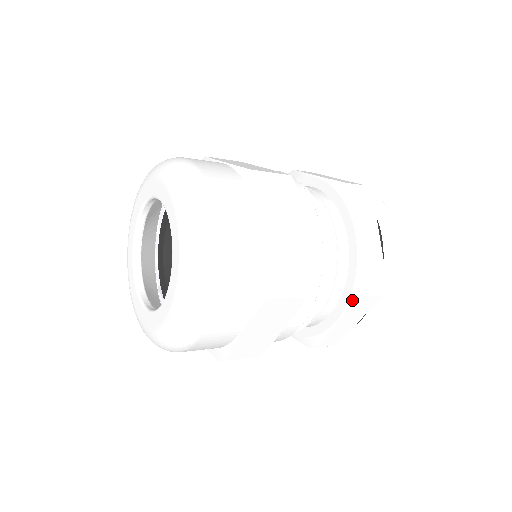
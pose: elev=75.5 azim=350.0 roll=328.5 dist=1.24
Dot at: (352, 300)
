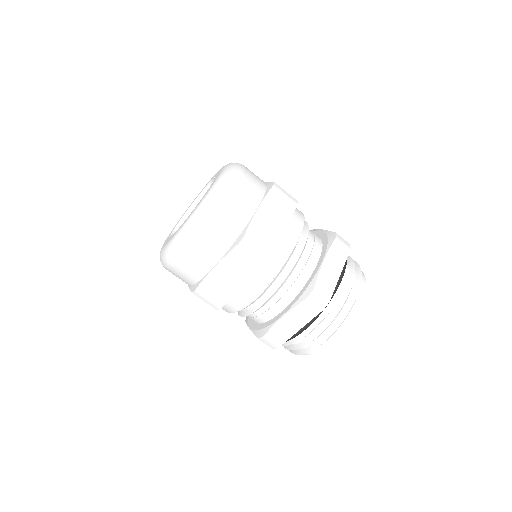
Dot at: (299, 300)
